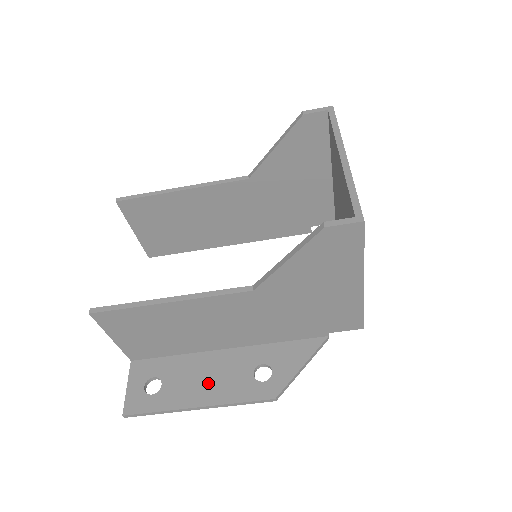
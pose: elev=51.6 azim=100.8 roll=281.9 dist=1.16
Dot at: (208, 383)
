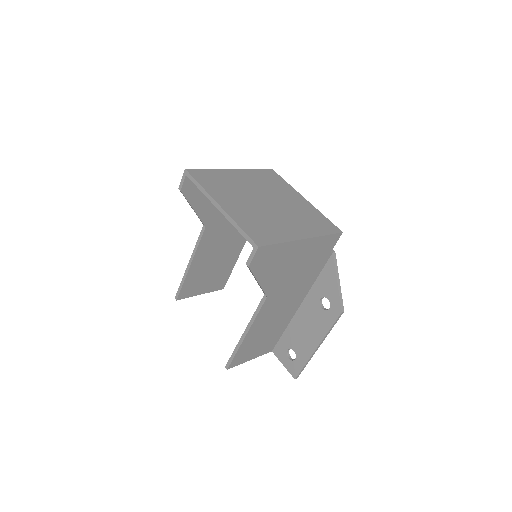
Dot at: (309, 332)
